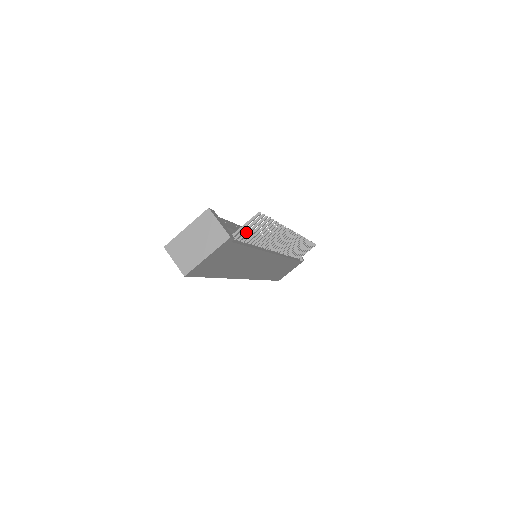
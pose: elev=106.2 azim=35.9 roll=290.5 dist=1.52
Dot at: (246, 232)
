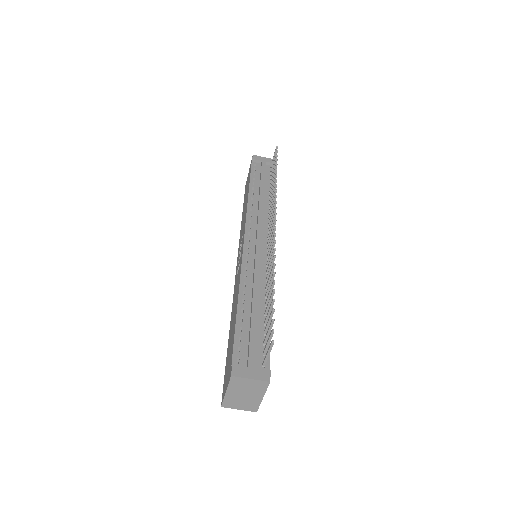
Dot at: (266, 337)
